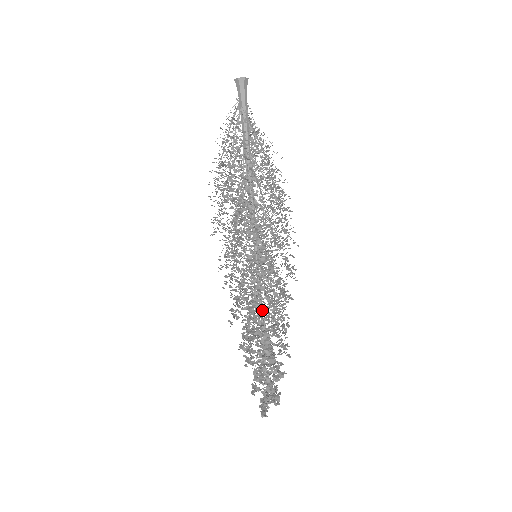
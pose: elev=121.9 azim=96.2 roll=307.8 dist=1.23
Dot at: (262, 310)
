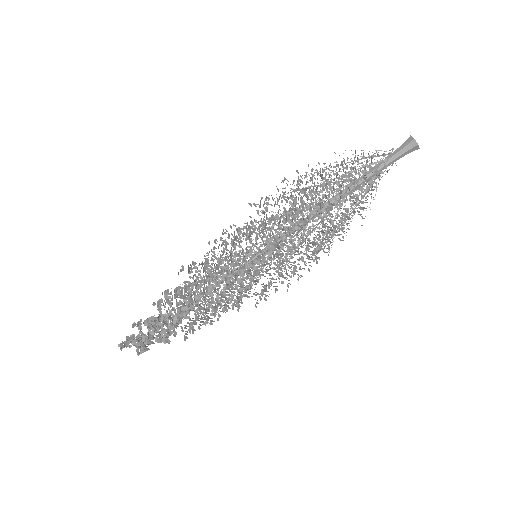
Dot at: (210, 293)
